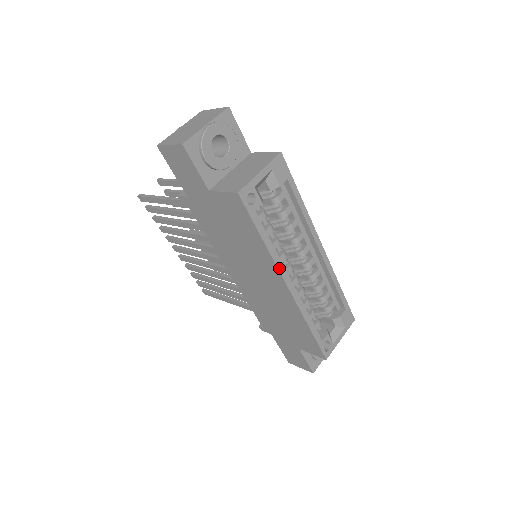
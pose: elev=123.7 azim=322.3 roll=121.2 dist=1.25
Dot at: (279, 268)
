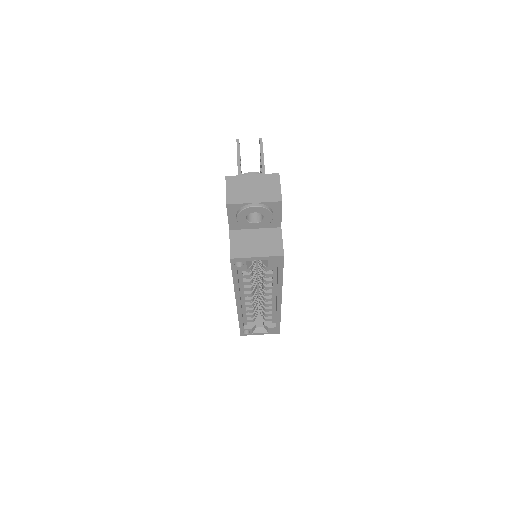
Dot at: (236, 294)
